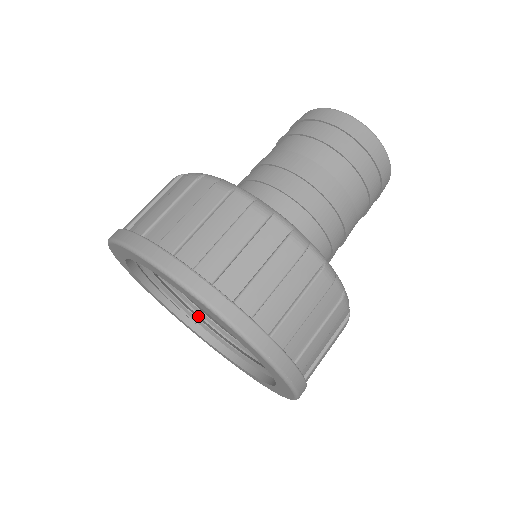
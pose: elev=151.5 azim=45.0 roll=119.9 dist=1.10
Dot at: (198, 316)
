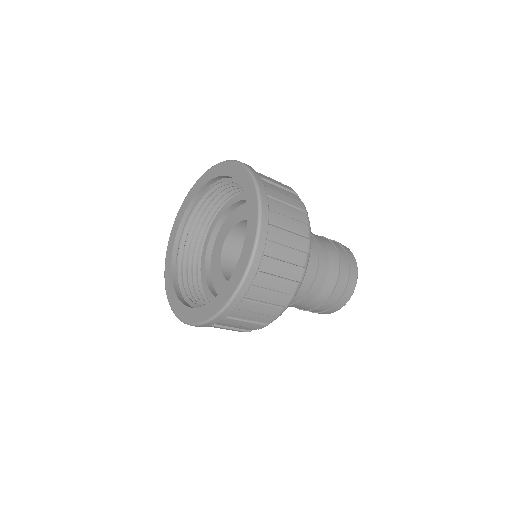
Dot at: occluded
